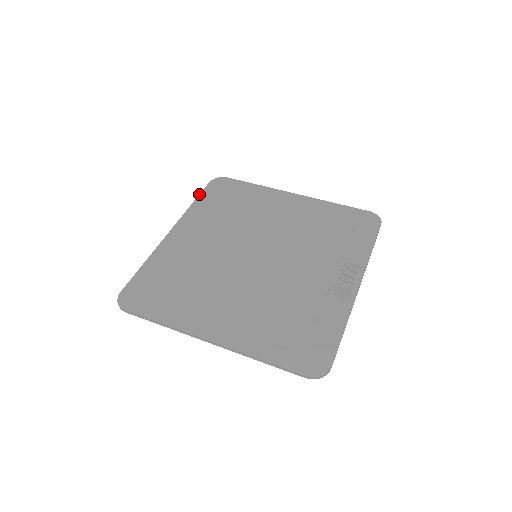
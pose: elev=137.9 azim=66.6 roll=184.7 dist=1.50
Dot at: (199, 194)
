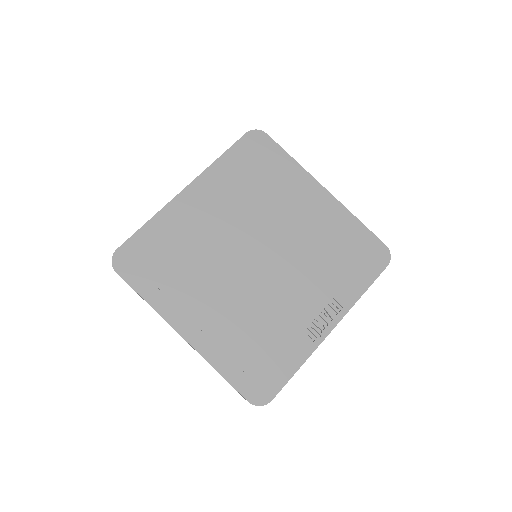
Dot at: (230, 147)
